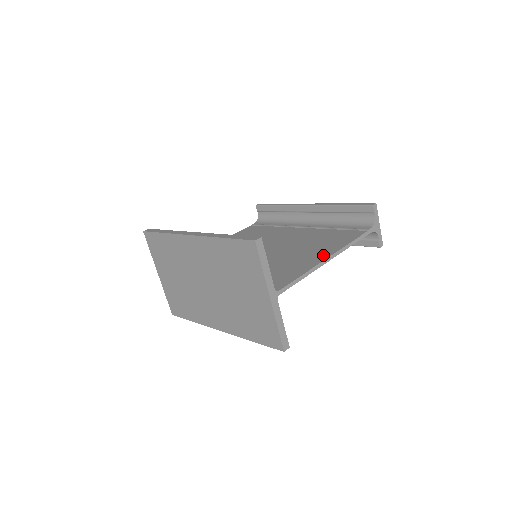
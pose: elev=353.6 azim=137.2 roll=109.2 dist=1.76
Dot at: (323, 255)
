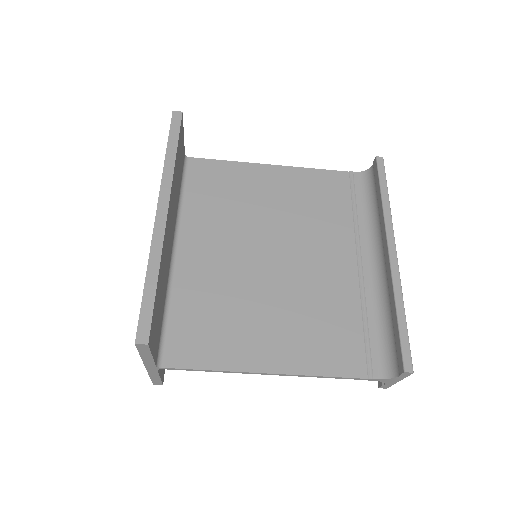
Dot at: (273, 361)
